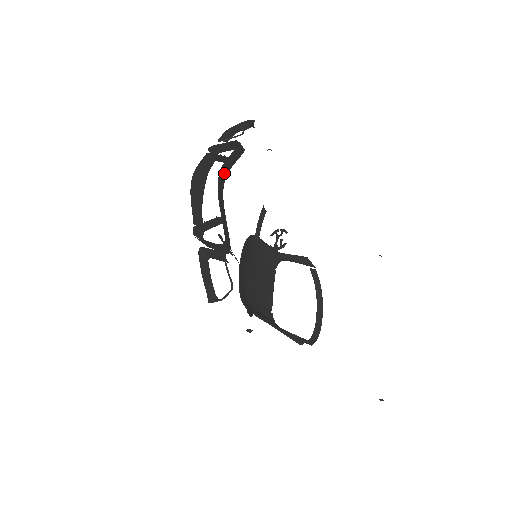
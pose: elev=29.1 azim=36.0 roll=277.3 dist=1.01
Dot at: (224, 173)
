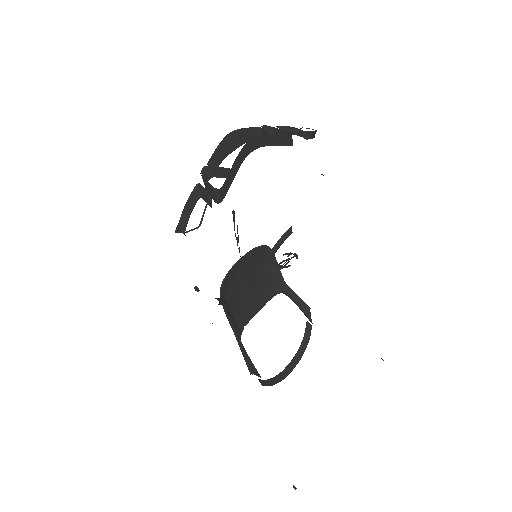
Dot at: (259, 143)
